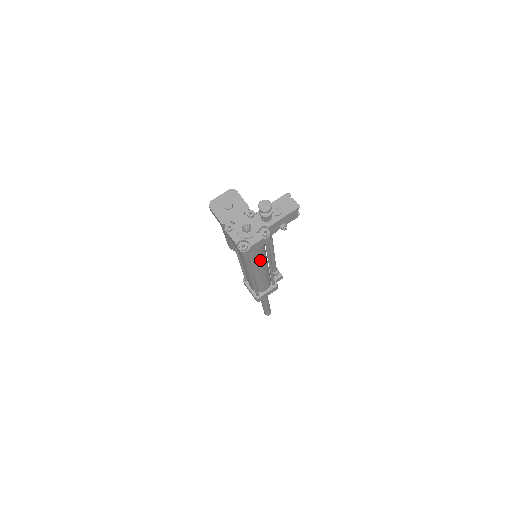
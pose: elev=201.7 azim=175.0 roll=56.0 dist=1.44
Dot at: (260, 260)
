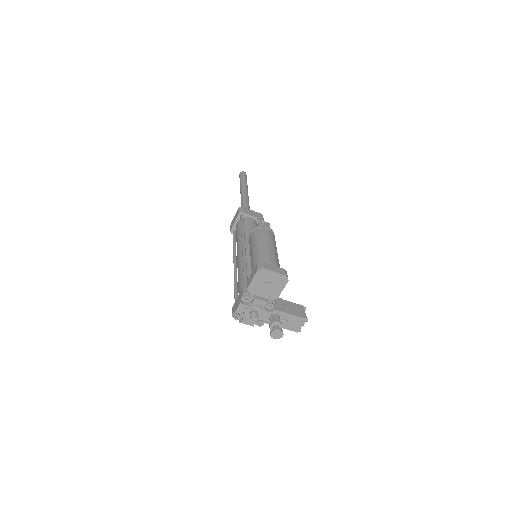
Dot at: occluded
